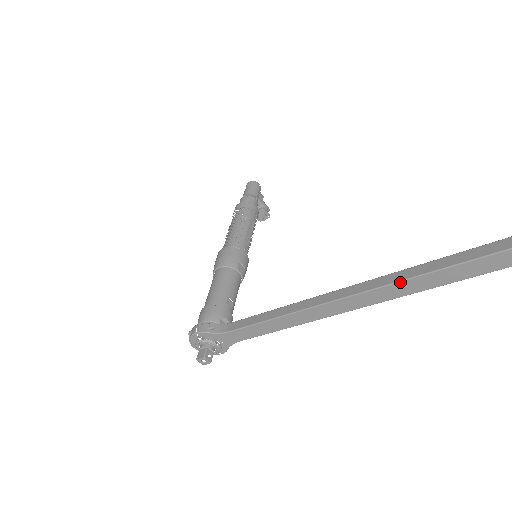
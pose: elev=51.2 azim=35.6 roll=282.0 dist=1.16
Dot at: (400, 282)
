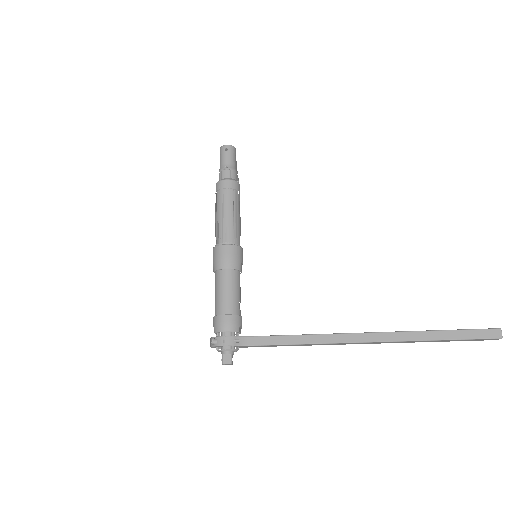
Dot at: (407, 341)
